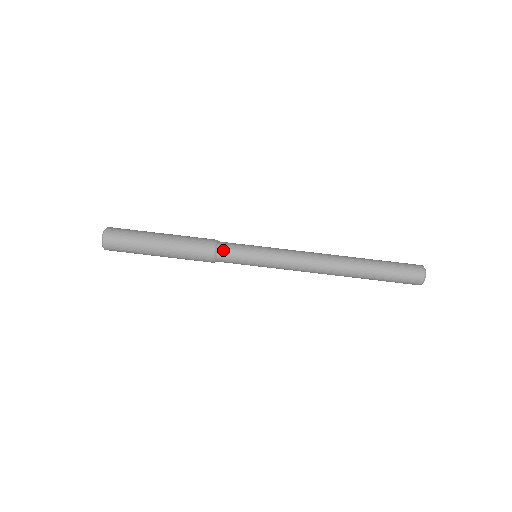
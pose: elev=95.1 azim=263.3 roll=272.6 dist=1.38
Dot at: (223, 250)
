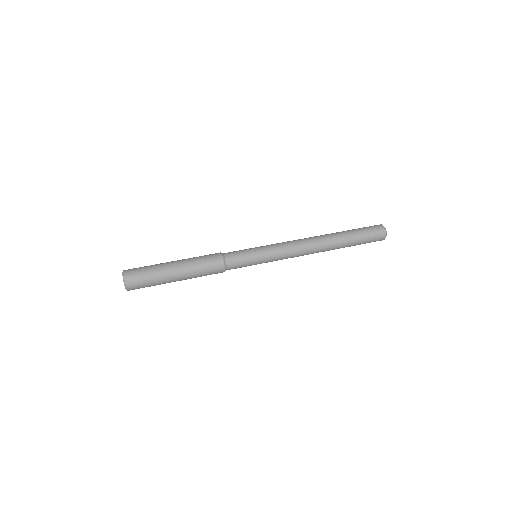
Dot at: (230, 260)
